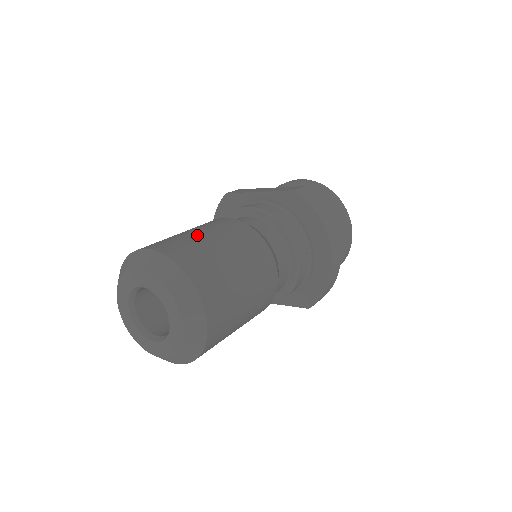
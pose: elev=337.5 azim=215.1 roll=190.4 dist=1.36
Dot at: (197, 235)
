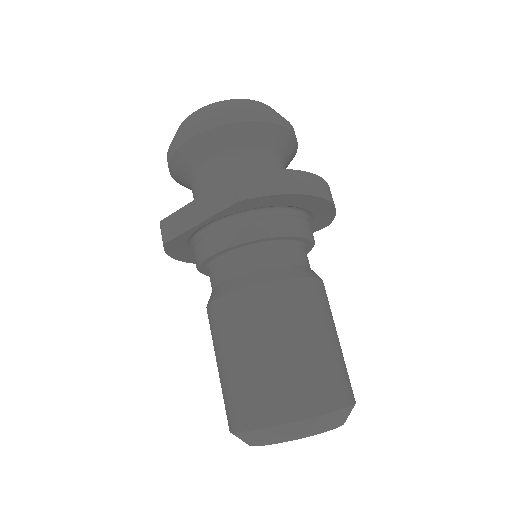
Dot at: (252, 363)
